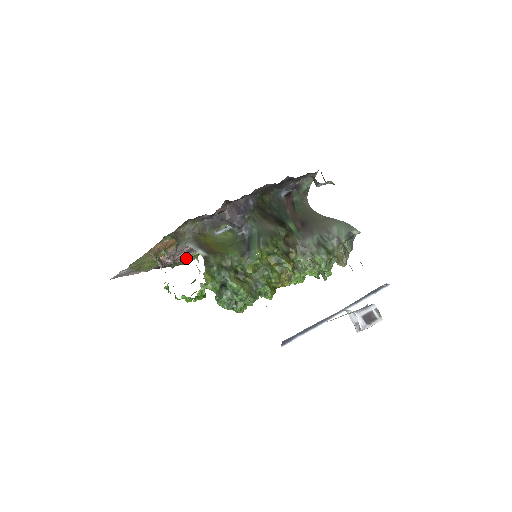
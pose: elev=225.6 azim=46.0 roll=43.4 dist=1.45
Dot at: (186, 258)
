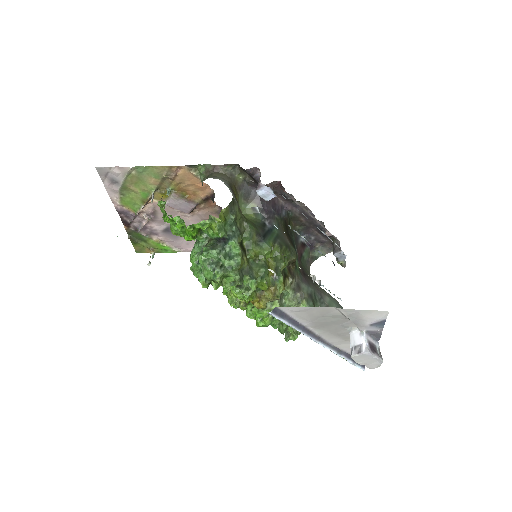
Dot at: (150, 240)
